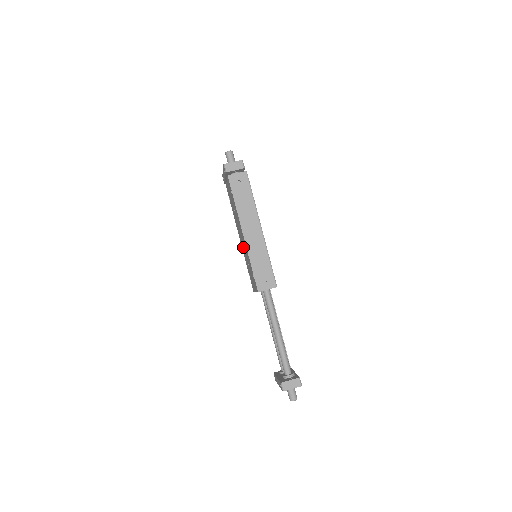
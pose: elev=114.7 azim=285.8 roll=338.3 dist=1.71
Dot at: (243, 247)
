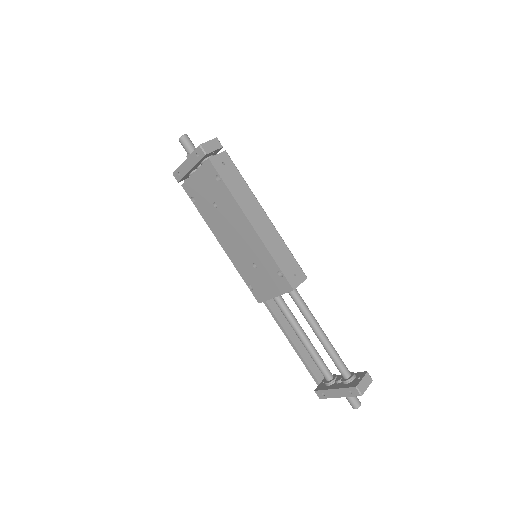
Dot at: (238, 250)
